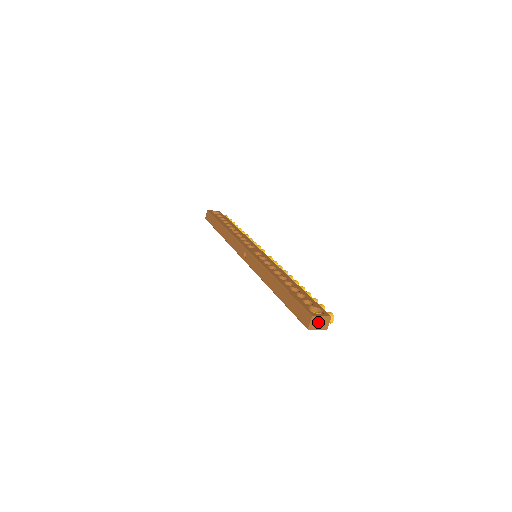
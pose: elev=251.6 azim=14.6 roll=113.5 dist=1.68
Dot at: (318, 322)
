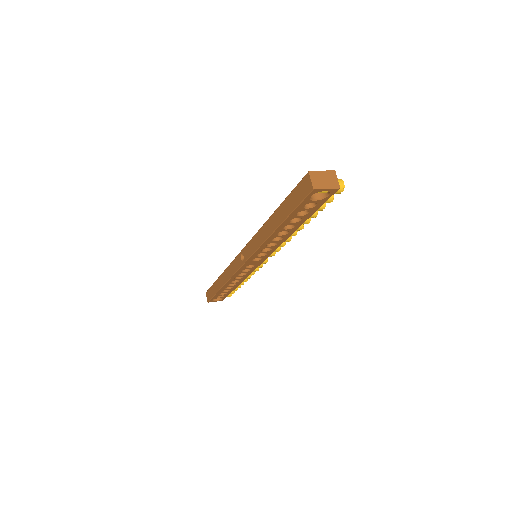
Dot at: (322, 179)
